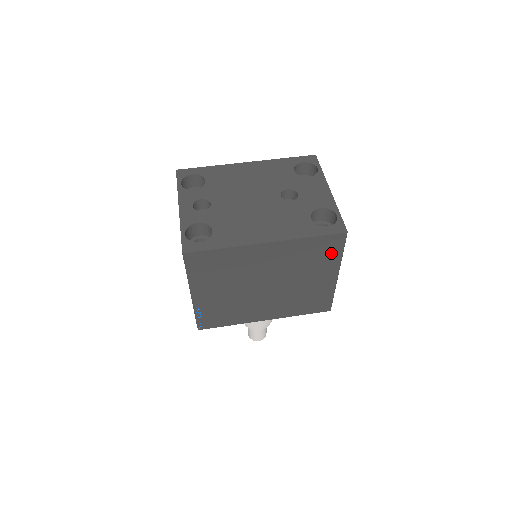
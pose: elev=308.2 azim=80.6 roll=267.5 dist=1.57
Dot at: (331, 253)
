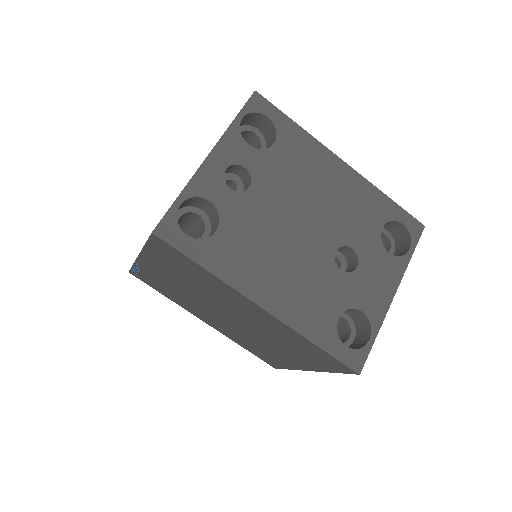
Dot at: (322, 363)
